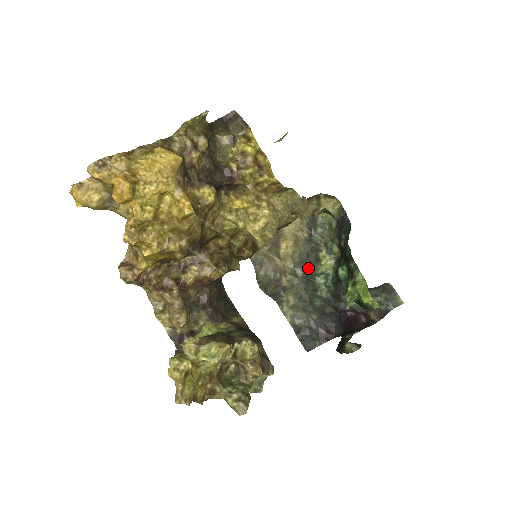
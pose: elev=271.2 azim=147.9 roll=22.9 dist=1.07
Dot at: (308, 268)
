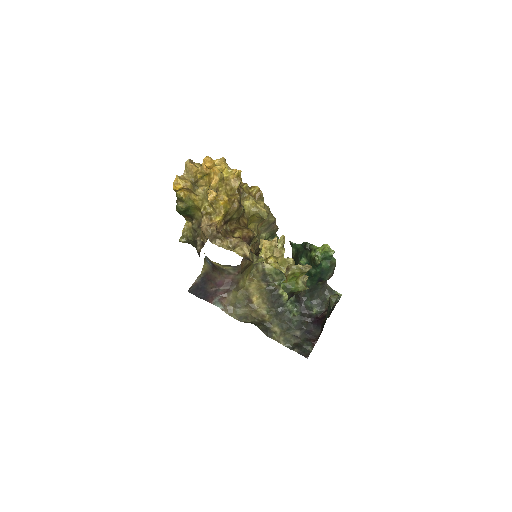
Dot at: (277, 304)
